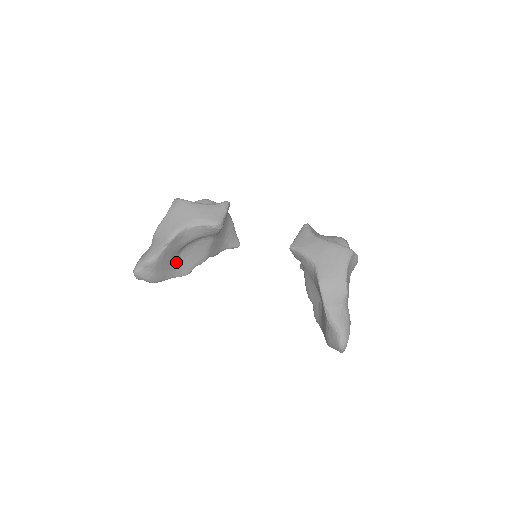
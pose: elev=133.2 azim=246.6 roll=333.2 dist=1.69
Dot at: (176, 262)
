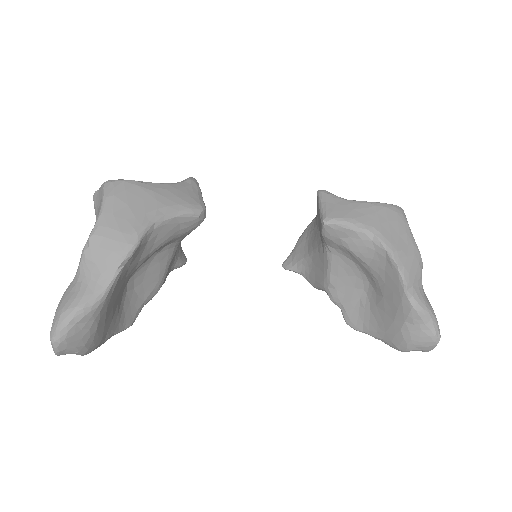
Dot at: (119, 303)
